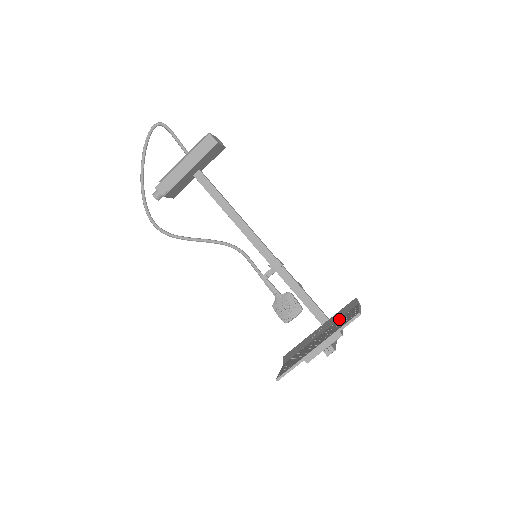
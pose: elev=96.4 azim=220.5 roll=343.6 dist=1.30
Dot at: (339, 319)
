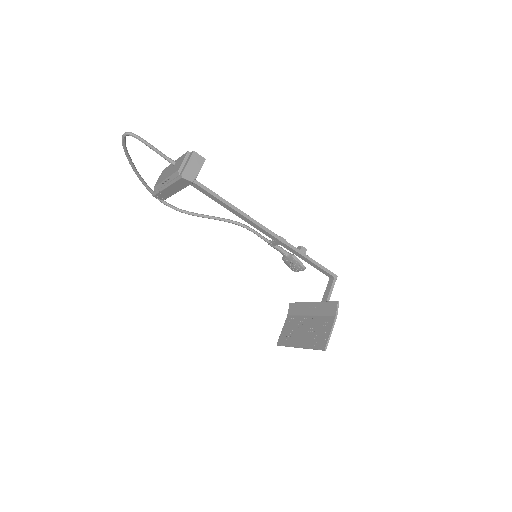
Dot at: (322, 317)
